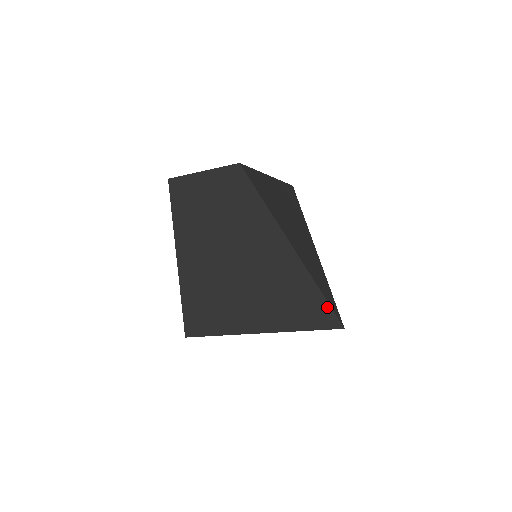
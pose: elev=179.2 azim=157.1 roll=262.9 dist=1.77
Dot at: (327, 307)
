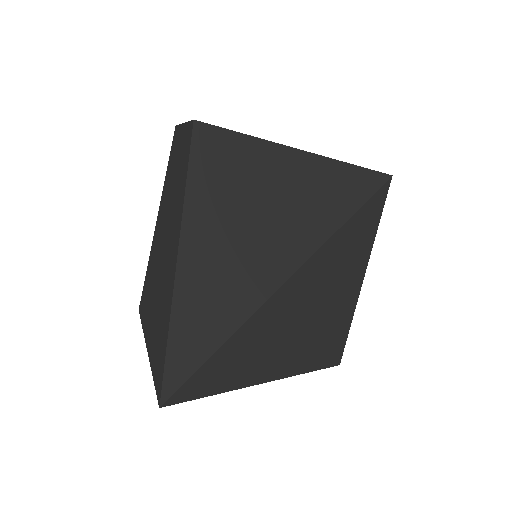
Dot at: (163, 364)
